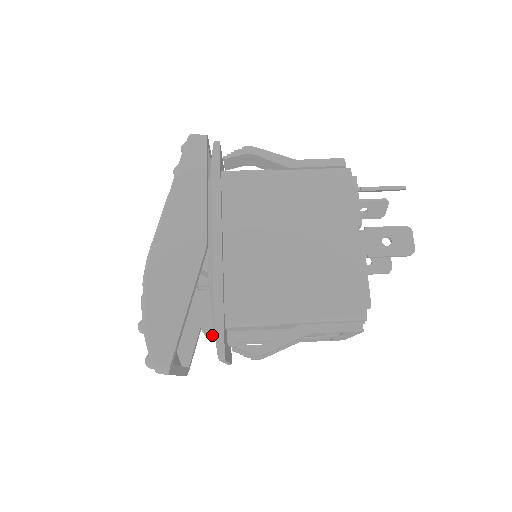
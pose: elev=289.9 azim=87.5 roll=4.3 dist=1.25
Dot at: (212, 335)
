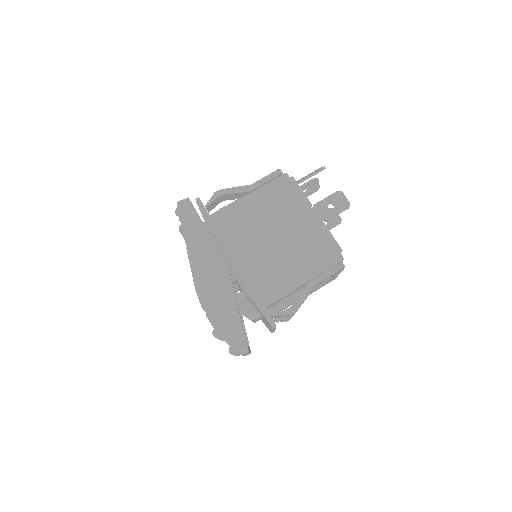
Dot at: (258, 317)
